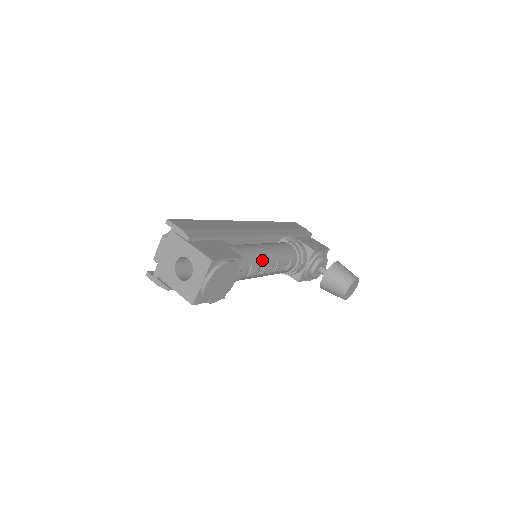
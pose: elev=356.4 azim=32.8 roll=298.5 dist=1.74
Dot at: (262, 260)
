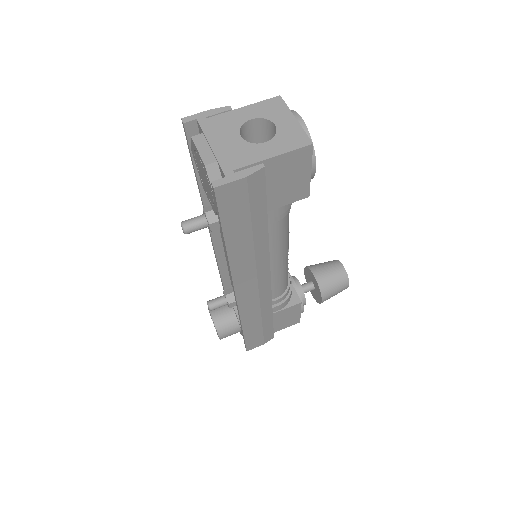
Dot at: occluded
